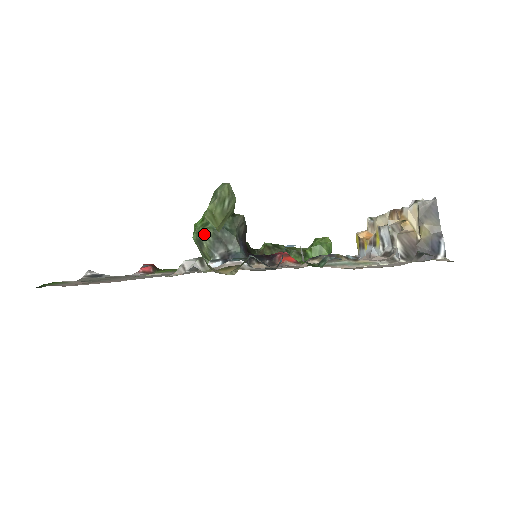
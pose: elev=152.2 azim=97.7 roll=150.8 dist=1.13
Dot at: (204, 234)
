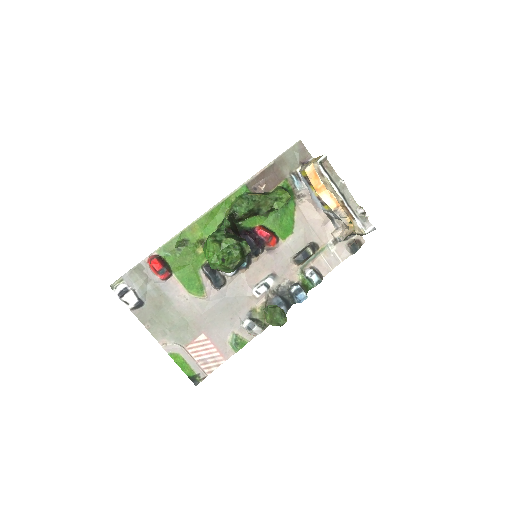
Dot at: occluded
